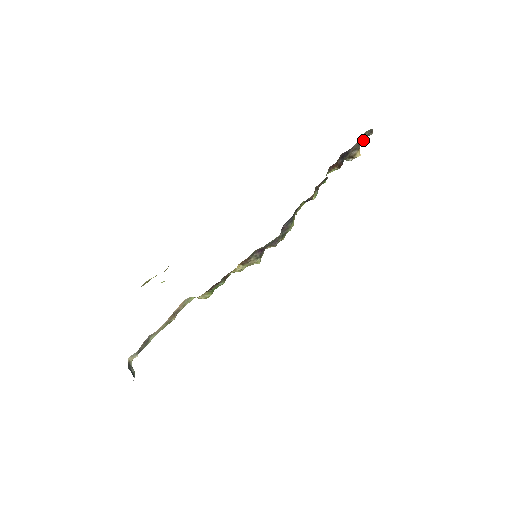
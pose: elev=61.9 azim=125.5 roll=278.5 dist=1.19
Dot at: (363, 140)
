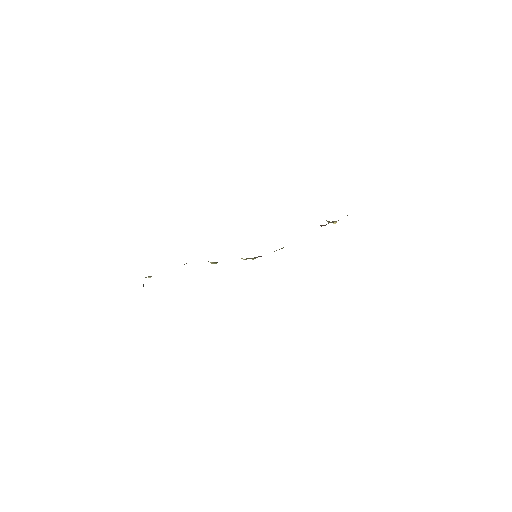
Dot at: occluded
